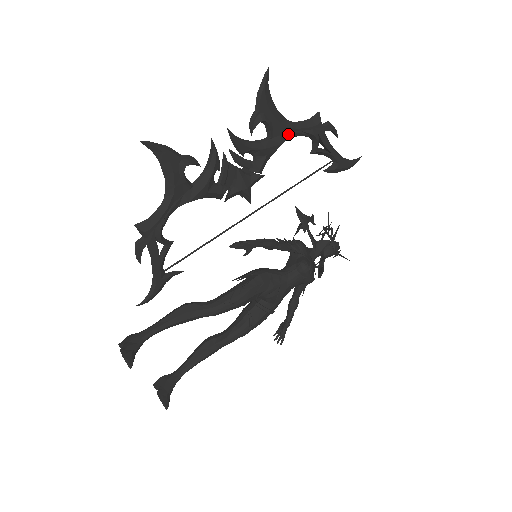
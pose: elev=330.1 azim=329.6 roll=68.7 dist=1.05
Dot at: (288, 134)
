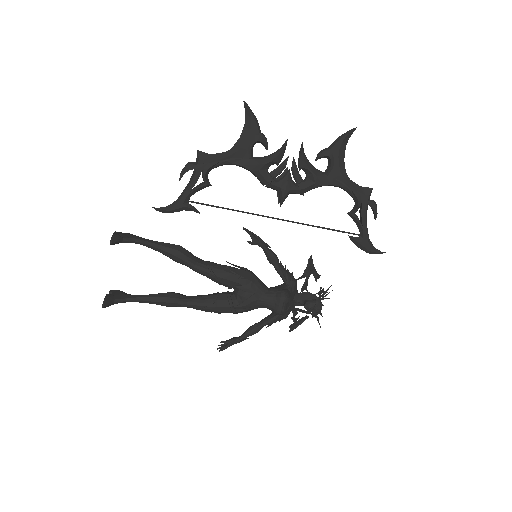
Dot at: (340, 183)
